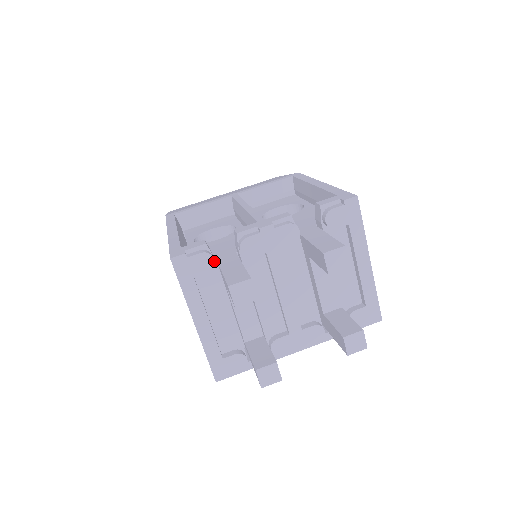
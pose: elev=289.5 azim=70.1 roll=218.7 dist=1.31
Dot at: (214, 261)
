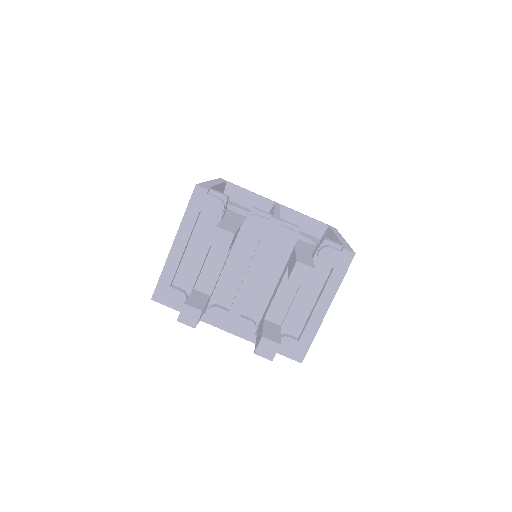
Dot at: (222, 212)
